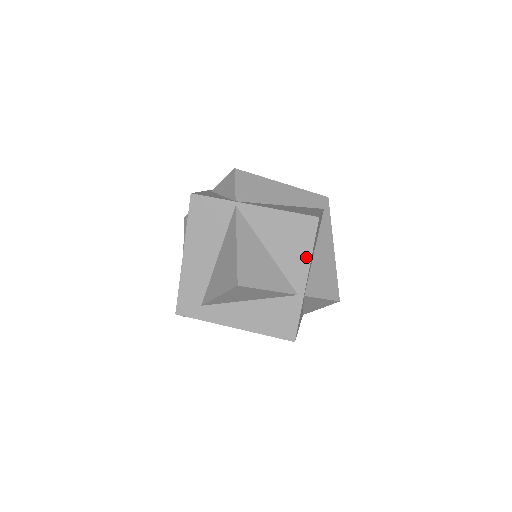
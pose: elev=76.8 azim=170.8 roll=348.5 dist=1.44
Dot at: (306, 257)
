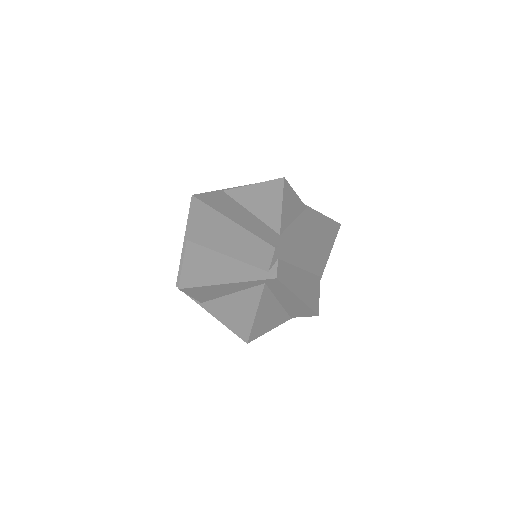
Dot at: occluded
